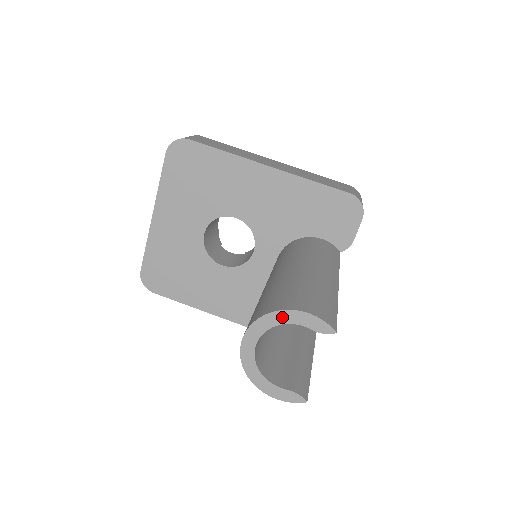
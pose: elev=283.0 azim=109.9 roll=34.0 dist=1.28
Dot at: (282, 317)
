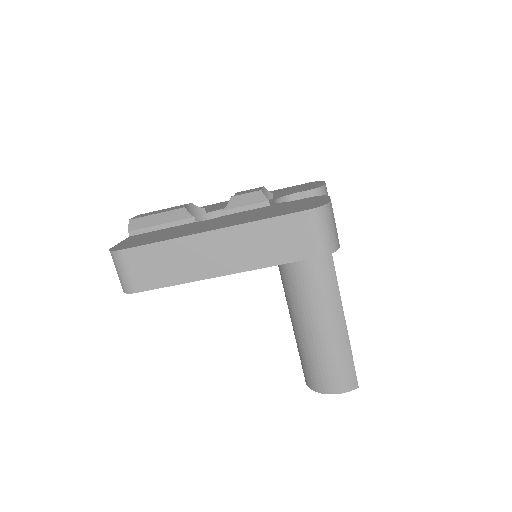
Dot at: (324, 391)
